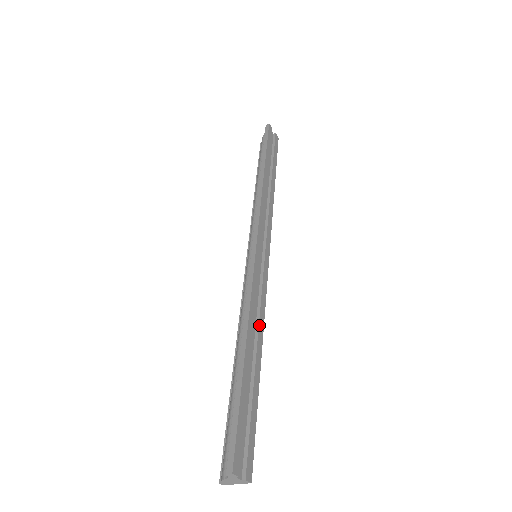
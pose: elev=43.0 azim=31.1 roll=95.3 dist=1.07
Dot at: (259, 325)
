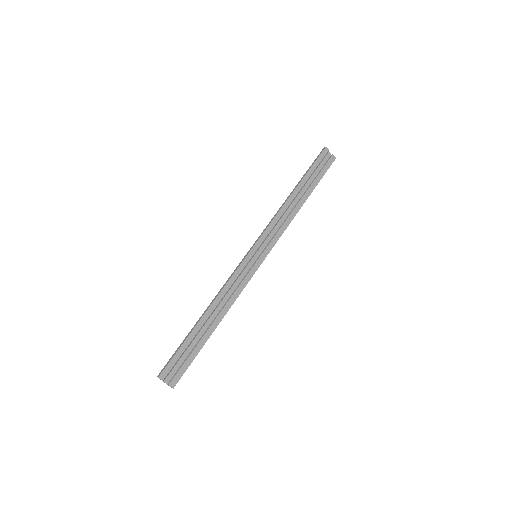
Dot at: (227, 304)
